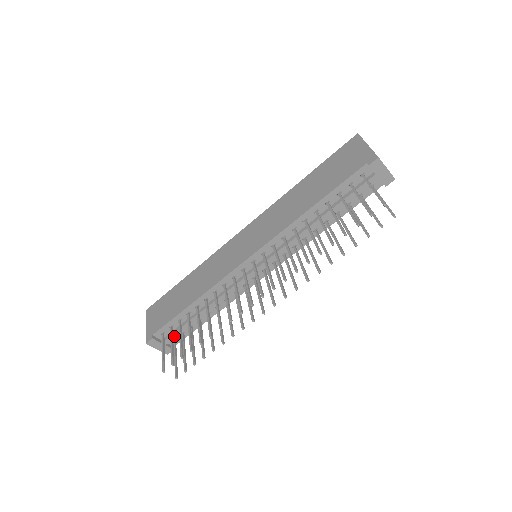
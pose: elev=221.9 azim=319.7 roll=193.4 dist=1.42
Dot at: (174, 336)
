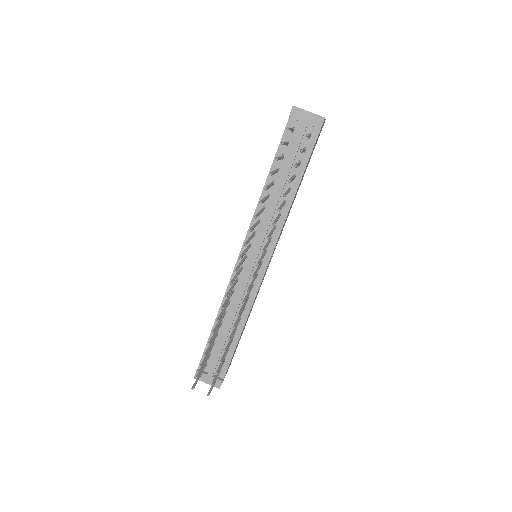
Dot at: (215, 363)
